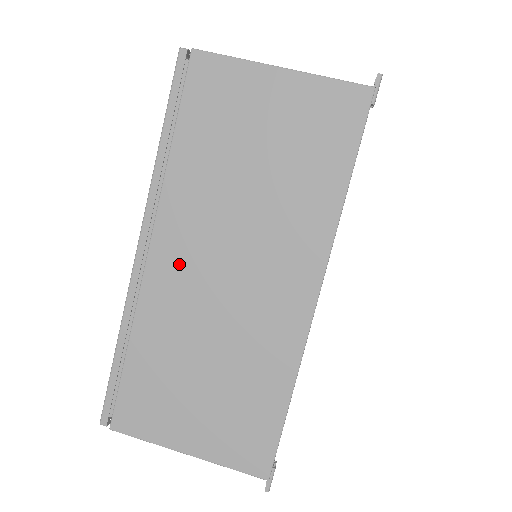
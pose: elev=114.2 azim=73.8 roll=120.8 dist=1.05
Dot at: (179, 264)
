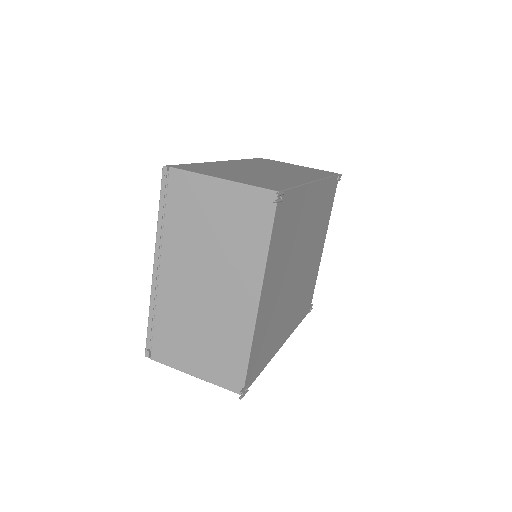
Dot at: (243, 165)
